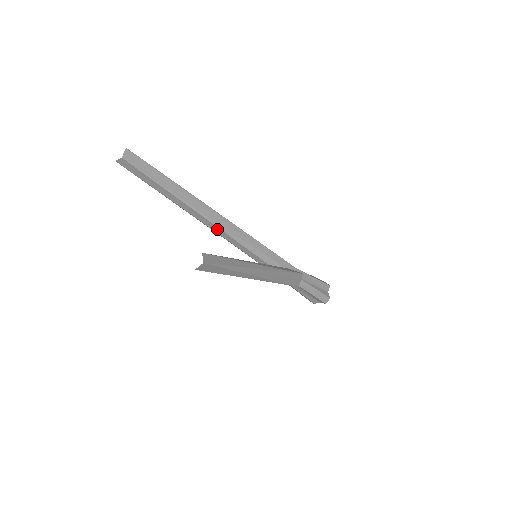
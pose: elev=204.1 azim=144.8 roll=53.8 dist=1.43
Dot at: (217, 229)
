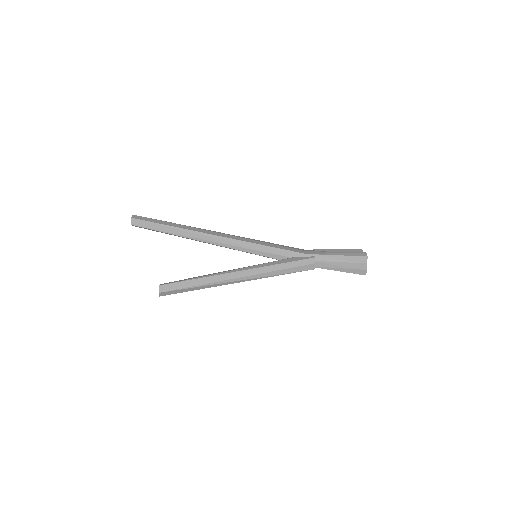
Dot at: (216, 245)
